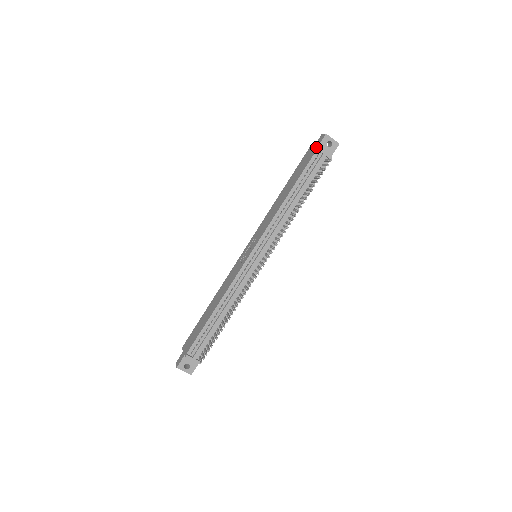
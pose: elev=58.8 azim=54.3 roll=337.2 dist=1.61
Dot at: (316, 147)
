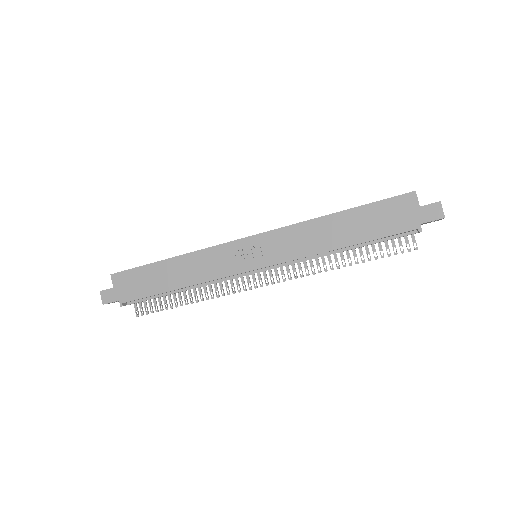
Dot at: (420, 221)
